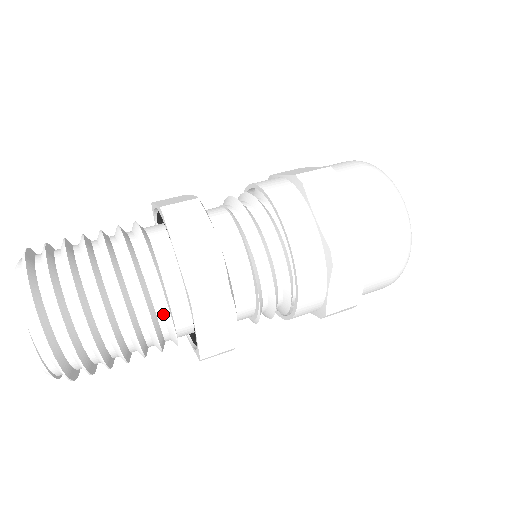
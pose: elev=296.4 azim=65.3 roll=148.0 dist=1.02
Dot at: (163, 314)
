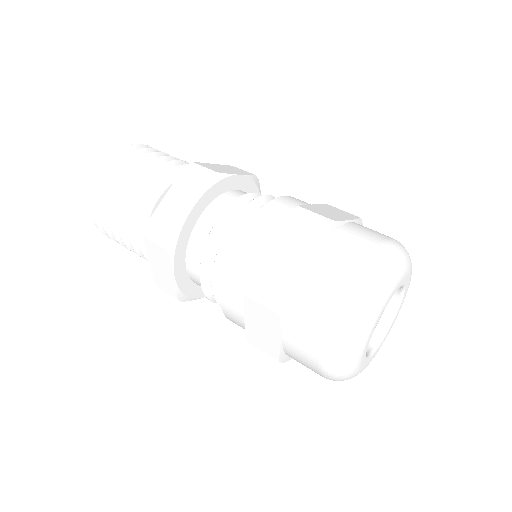
Dot at: occluded
